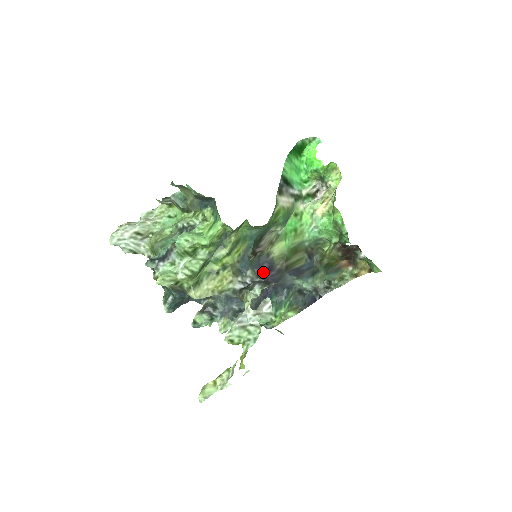
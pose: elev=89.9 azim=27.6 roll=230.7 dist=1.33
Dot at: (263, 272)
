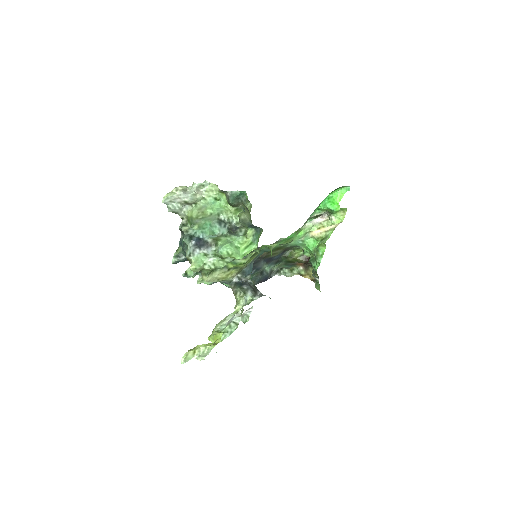
Dot at: occluded
